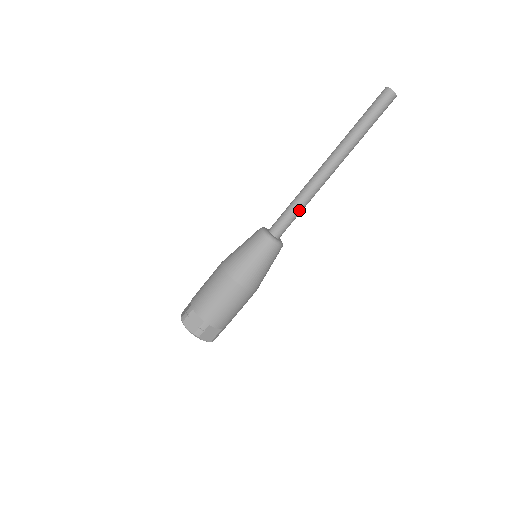
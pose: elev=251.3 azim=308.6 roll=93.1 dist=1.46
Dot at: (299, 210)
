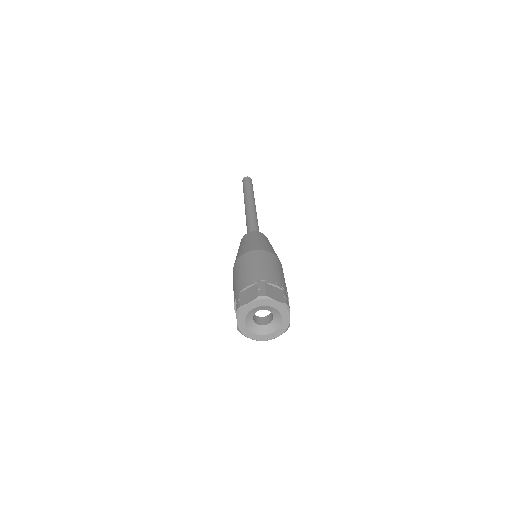
Dot at: (255, 222)
